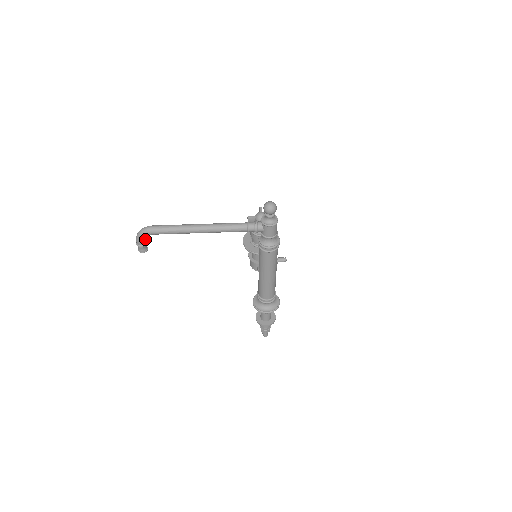
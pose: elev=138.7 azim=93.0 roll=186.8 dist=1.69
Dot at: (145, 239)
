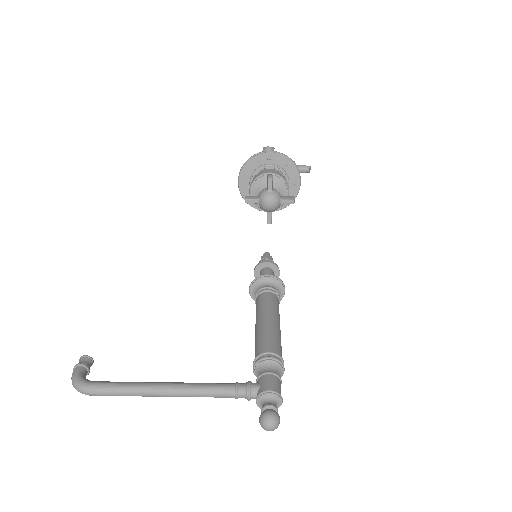
Dot at: (85, 367)
